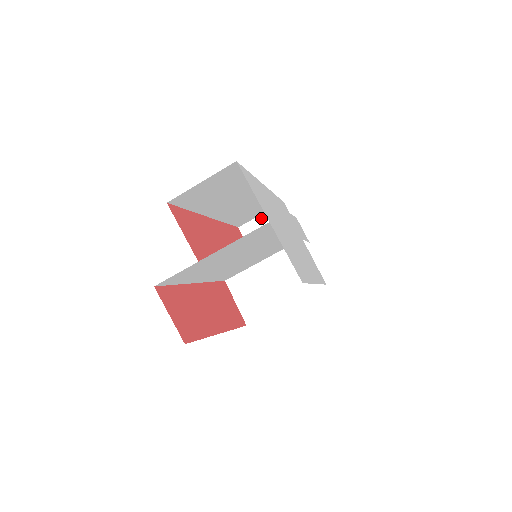
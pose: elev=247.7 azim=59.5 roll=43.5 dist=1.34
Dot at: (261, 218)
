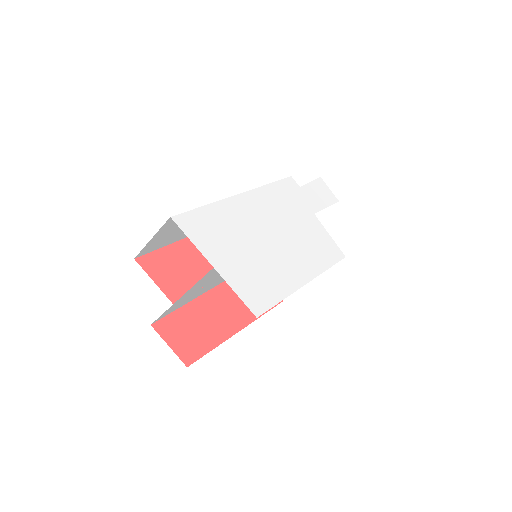
Dot at: occluded
